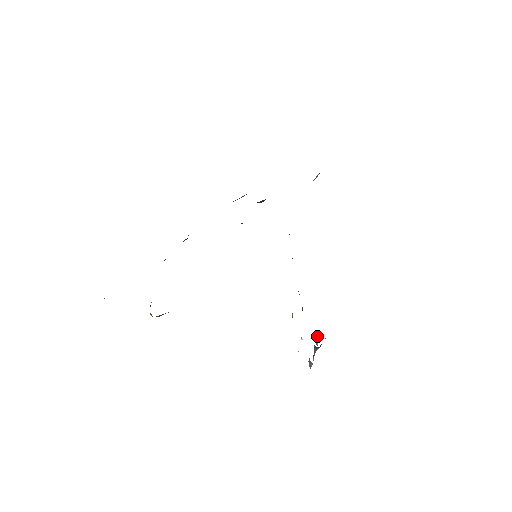
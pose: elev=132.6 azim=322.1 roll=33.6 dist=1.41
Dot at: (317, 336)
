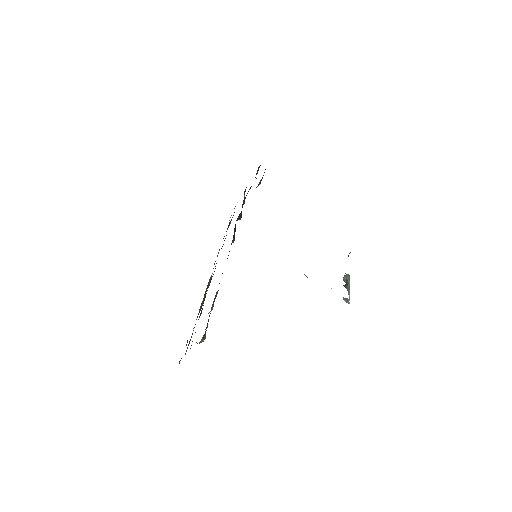
Dot at: (345, 278)
